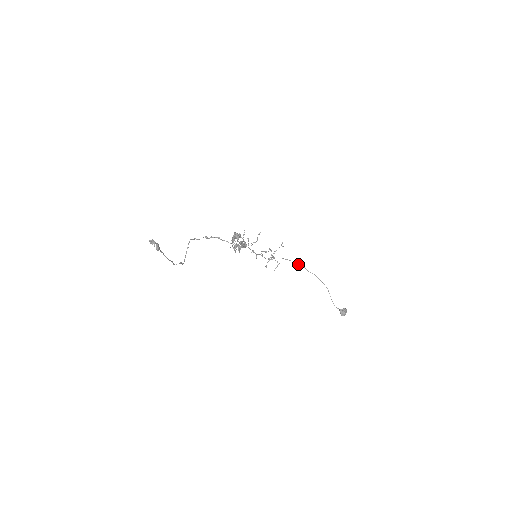
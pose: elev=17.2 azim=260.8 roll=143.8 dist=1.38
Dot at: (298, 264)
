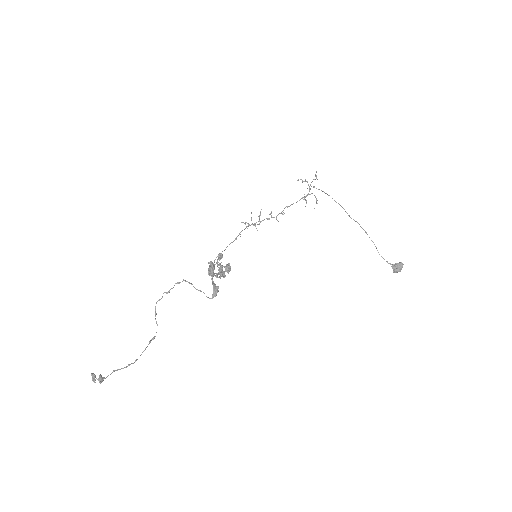
Dot at: occluded
